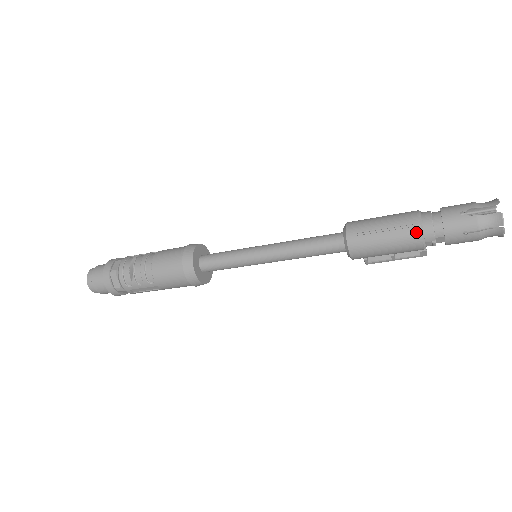
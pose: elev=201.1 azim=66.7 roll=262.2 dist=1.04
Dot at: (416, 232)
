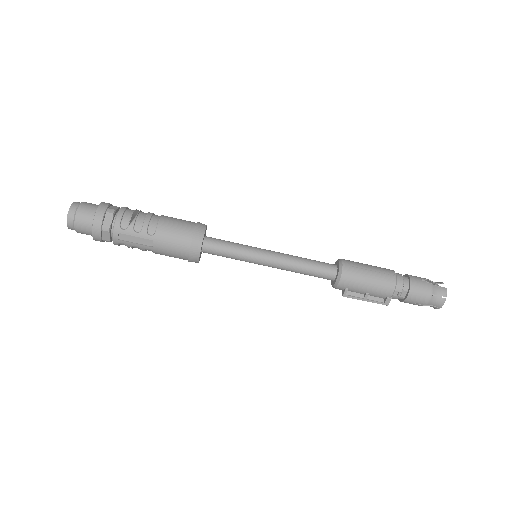
Dot at: (393, 279)
